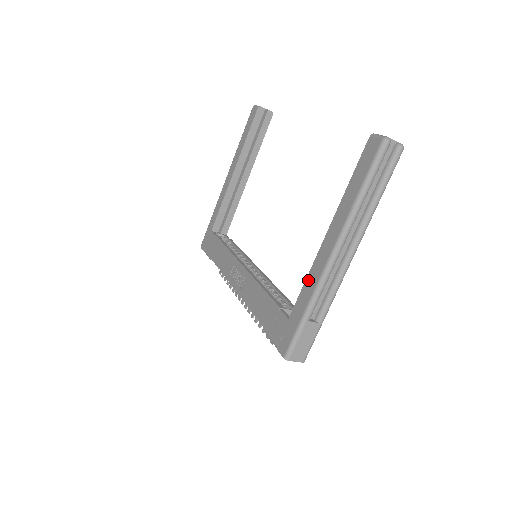
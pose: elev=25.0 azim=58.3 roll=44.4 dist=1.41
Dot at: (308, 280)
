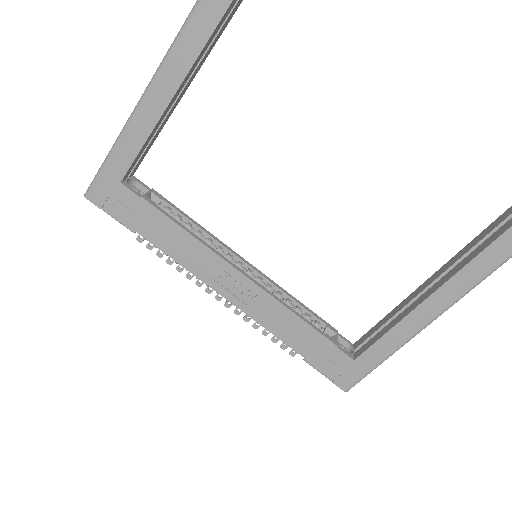
Dot at: (393, 333)
